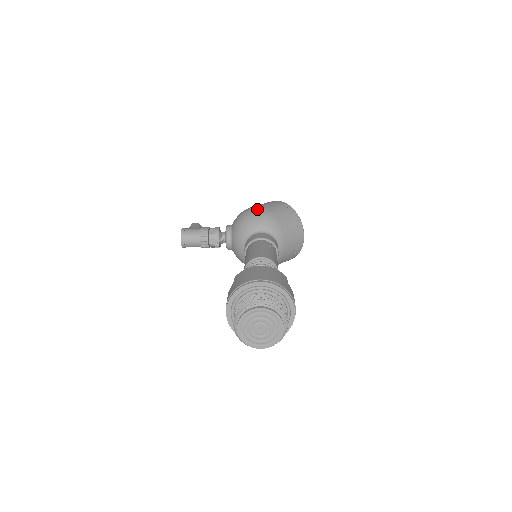
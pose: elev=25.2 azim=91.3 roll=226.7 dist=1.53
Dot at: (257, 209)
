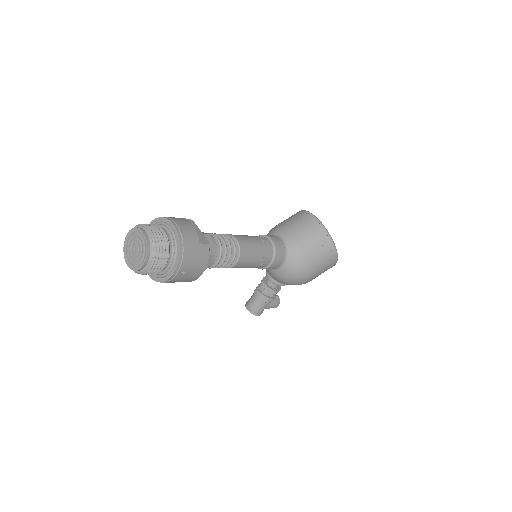
Dot at: occluded
